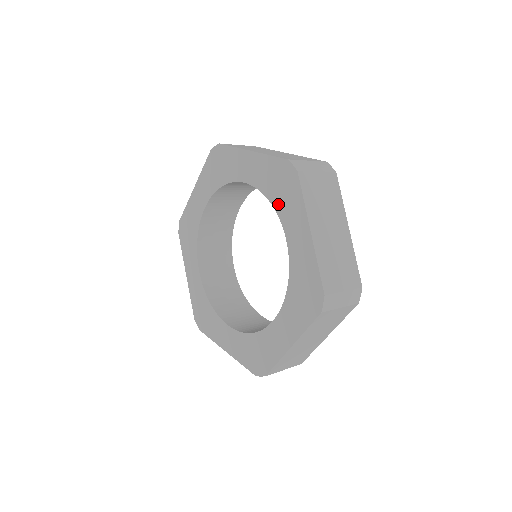
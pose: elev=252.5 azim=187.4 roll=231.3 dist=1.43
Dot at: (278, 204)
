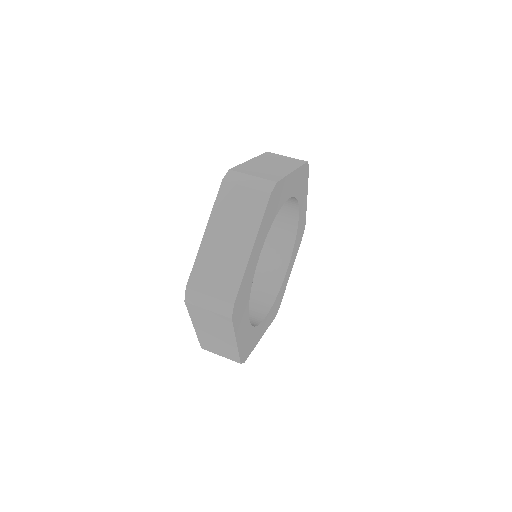
Dot at: occluded
